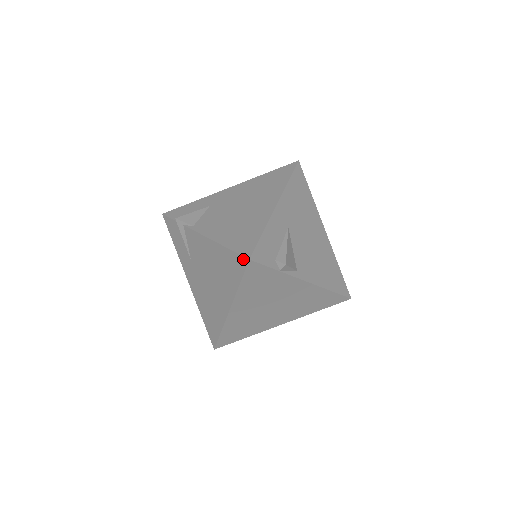
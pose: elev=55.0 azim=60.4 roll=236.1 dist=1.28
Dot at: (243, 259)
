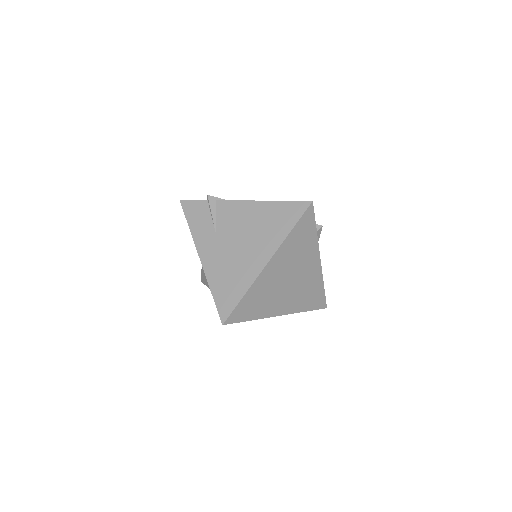
Dot at: (304, 203)
